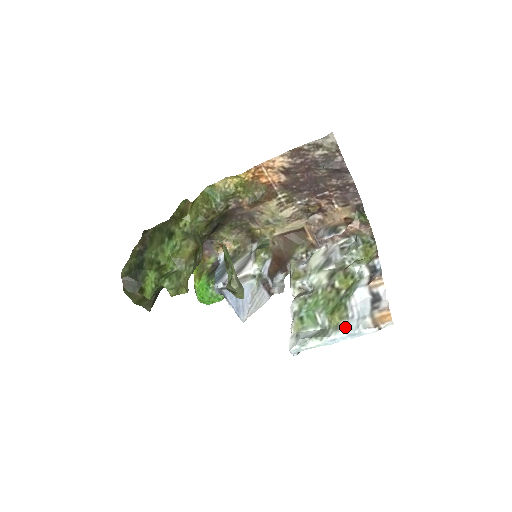
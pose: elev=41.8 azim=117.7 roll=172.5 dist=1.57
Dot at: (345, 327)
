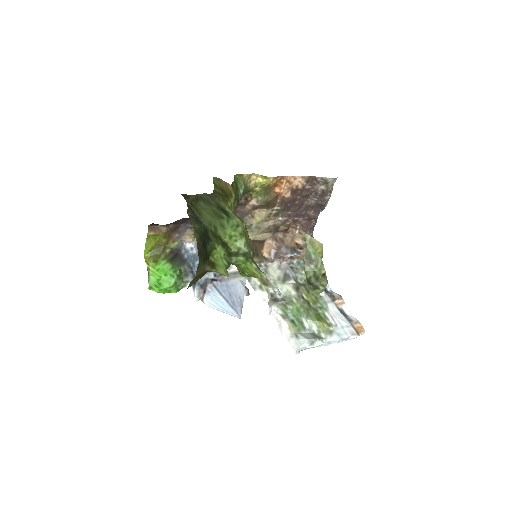
Dot at: (335, 333)
